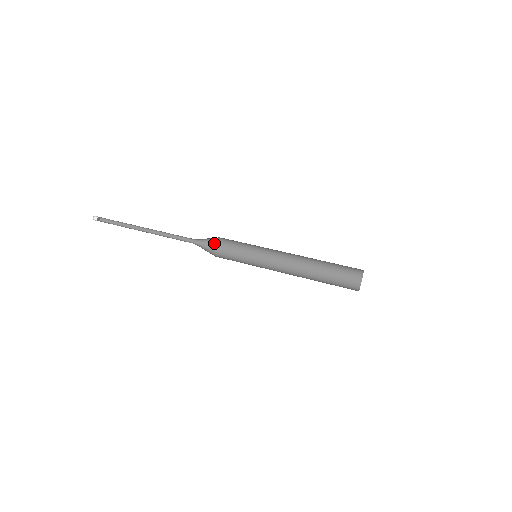
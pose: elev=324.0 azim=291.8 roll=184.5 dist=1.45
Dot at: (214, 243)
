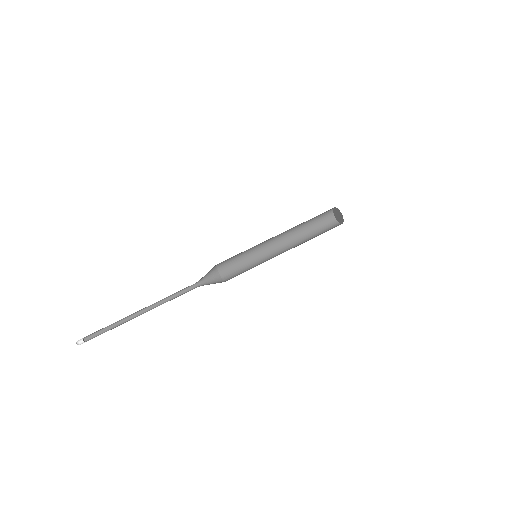
Dot at: (211, 273)
